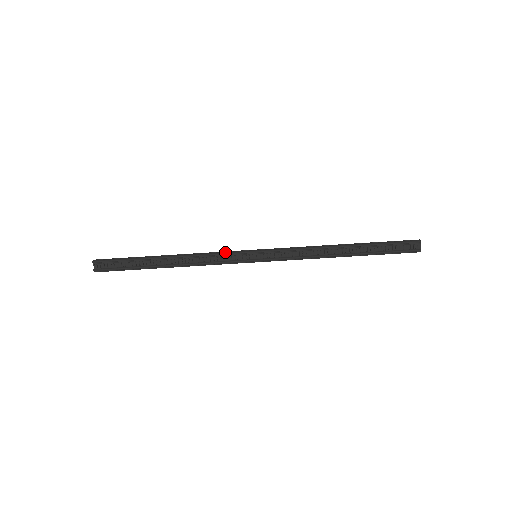
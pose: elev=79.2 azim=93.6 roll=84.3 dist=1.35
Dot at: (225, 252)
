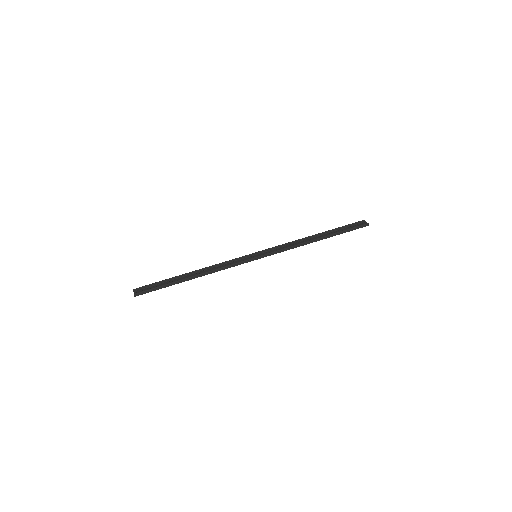
Dot at: (233, 259)
